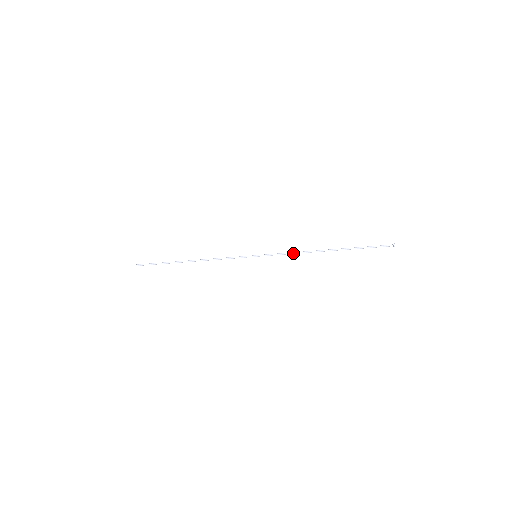
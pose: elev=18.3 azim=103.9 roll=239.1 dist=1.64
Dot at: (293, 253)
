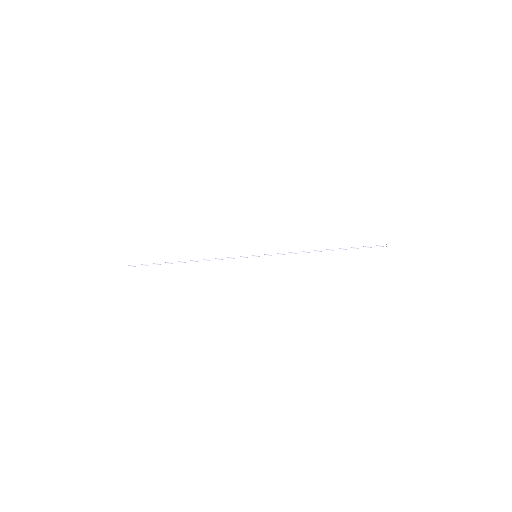
Dot at: (293, 253)
